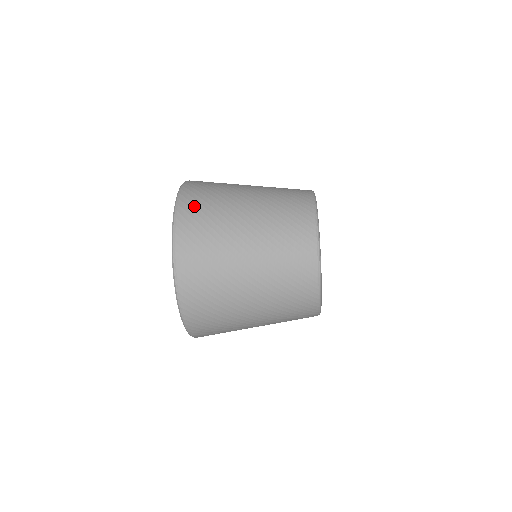
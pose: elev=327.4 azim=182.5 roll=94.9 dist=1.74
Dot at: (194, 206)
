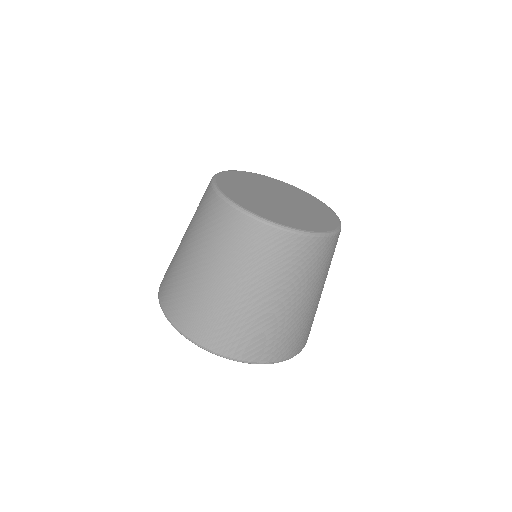
Dot at: occluded
